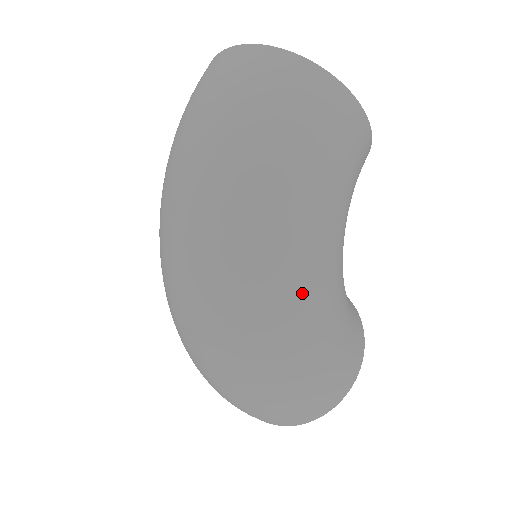
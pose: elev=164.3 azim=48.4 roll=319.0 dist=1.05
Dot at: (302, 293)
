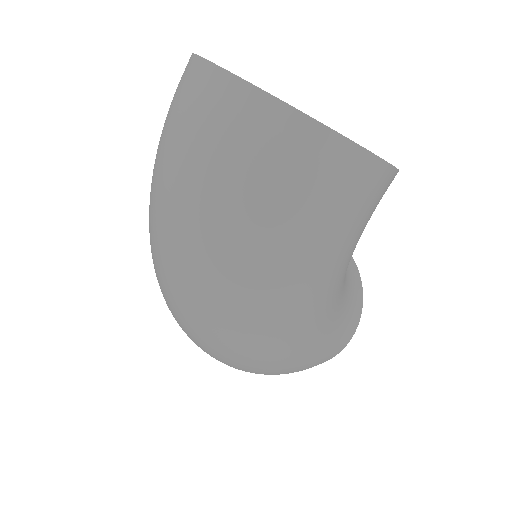
Dot at: (293, 339)
